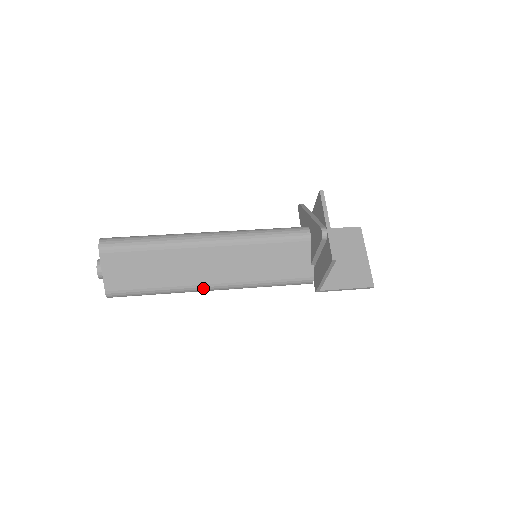
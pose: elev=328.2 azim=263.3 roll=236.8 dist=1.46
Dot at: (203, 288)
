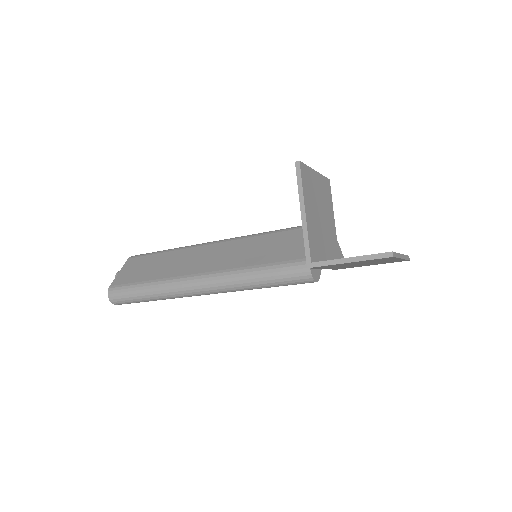
Dot at: (188, 279)
